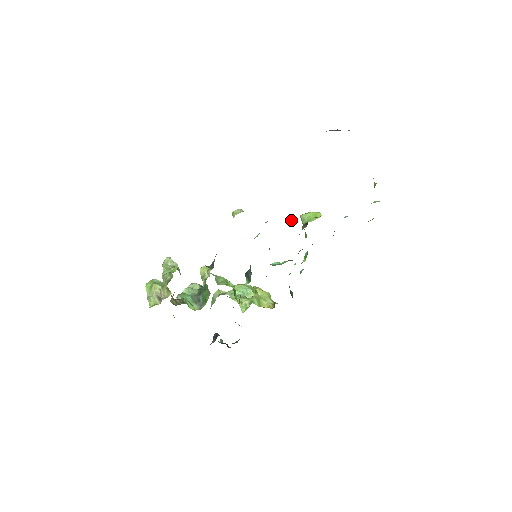
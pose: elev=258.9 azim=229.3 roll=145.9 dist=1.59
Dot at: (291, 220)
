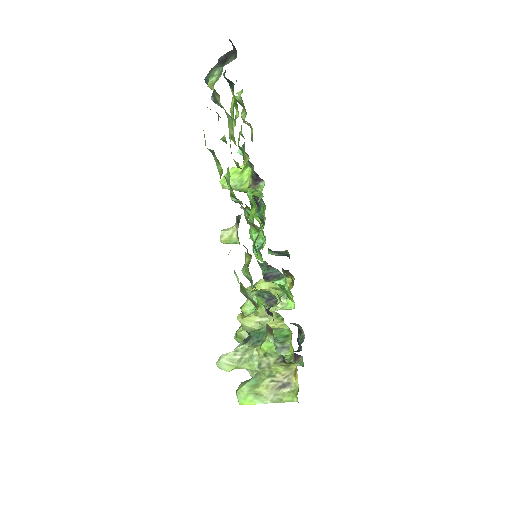
Dot at: (248, 192)
